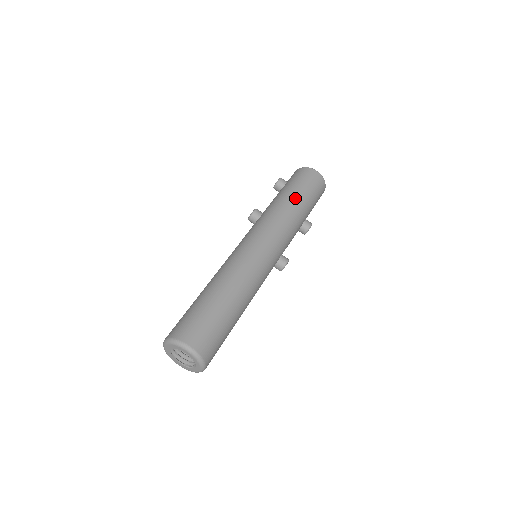
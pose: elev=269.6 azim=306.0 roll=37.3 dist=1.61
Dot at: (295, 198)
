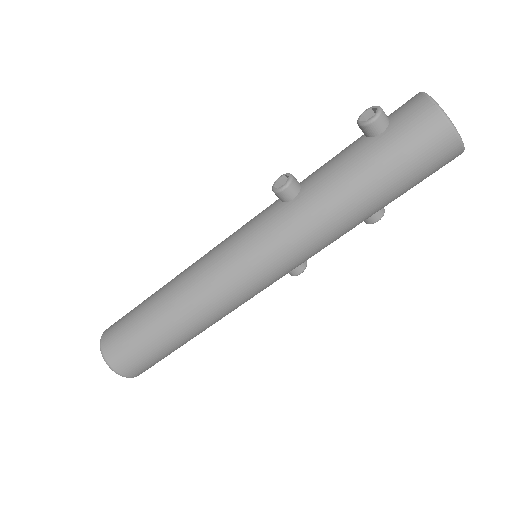
Dot at: (364, 198)
